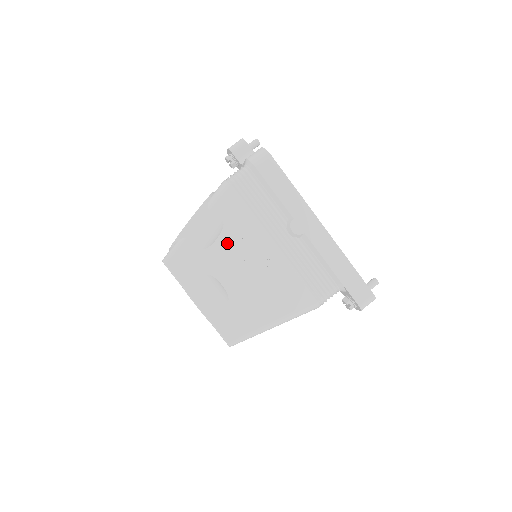
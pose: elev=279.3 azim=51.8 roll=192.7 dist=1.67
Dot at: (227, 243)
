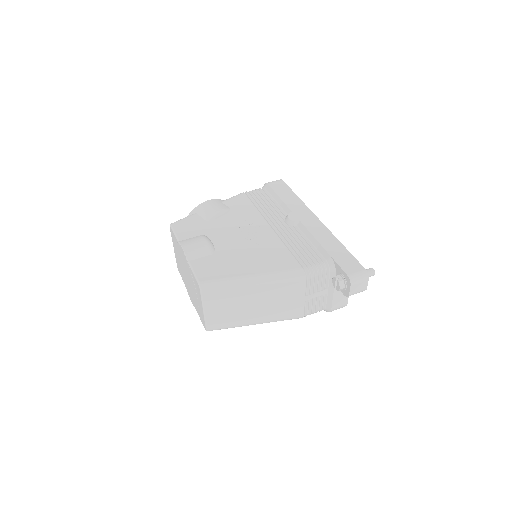
Dot at: (228, 220)
